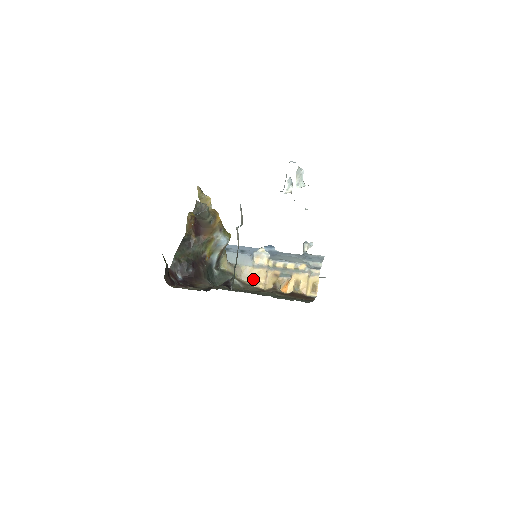
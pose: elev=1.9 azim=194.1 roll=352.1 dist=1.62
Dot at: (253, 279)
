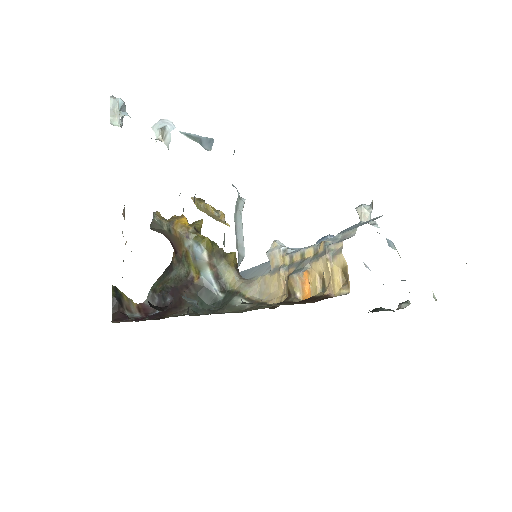
Dot at: (271, 293)
